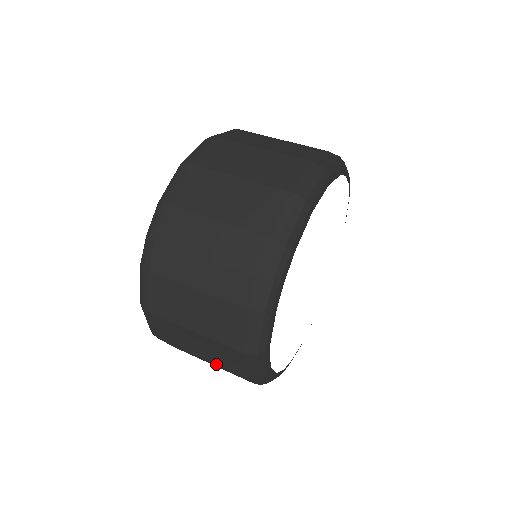
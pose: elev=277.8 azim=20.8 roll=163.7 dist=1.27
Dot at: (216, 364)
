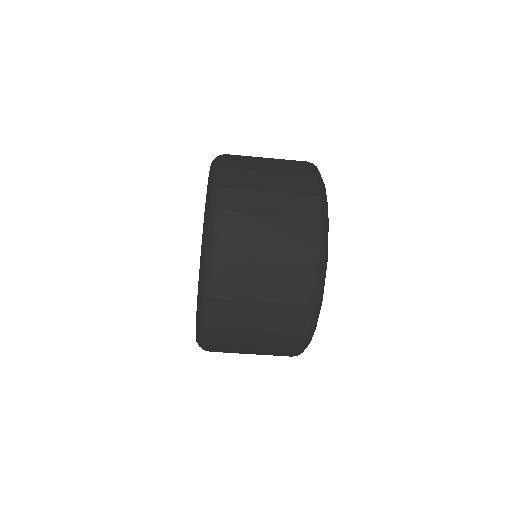
Dot at: occluded
